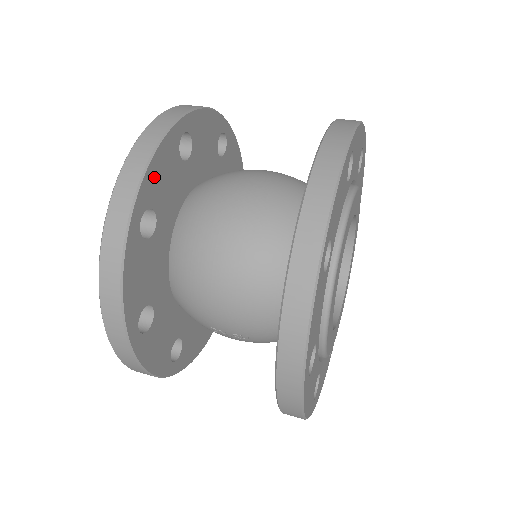
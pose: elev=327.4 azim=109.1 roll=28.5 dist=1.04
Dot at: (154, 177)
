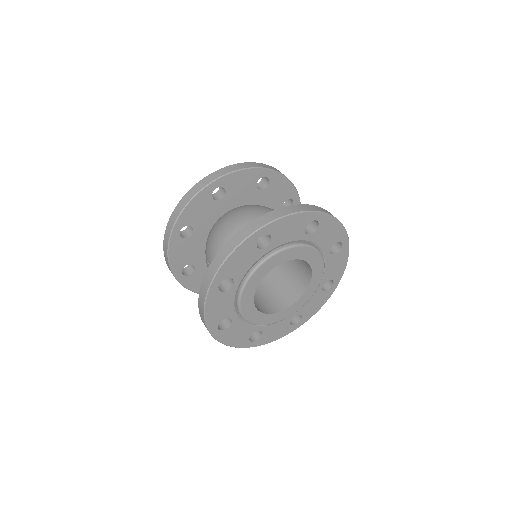
Dot at: (236, 178)
